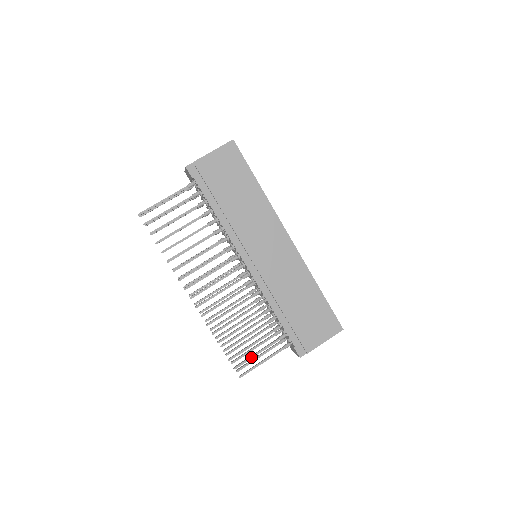
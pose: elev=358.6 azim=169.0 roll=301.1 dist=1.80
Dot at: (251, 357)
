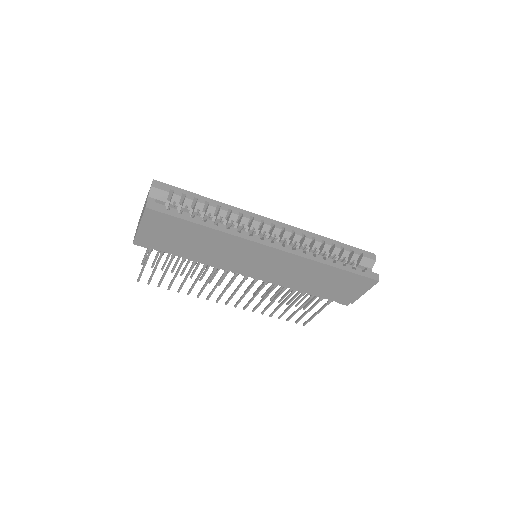
Dot at: (304, 315)
